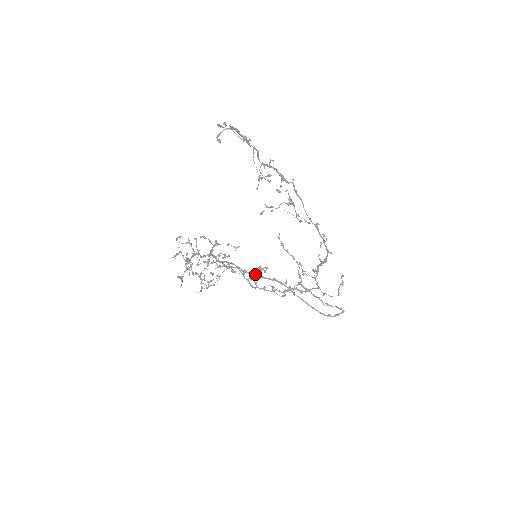
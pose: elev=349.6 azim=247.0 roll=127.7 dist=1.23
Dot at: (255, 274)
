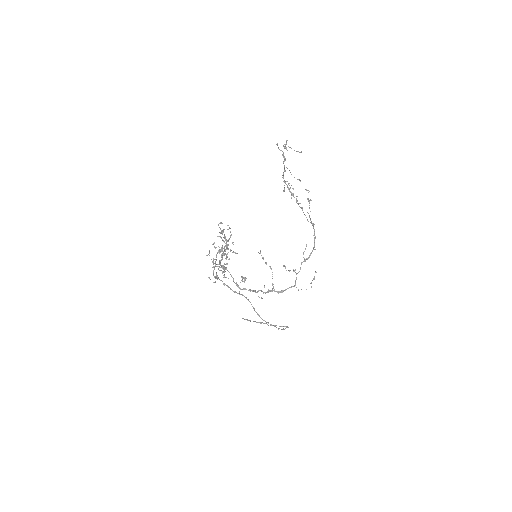
Dot at: (242, 280)
